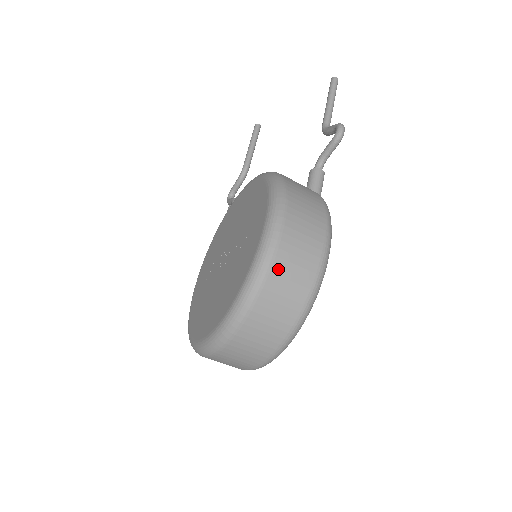
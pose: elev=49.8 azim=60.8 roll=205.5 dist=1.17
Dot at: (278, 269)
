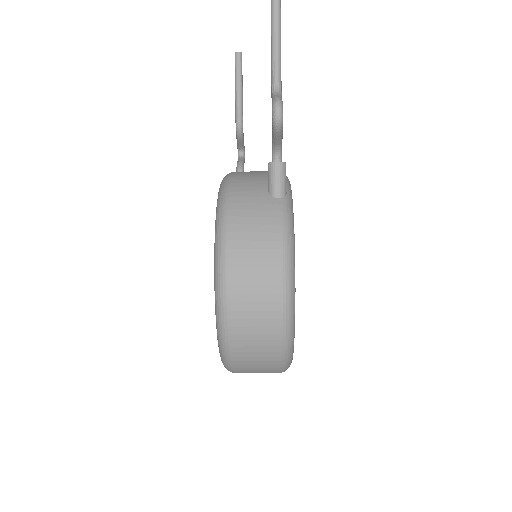
Dot at: (238, 329)
